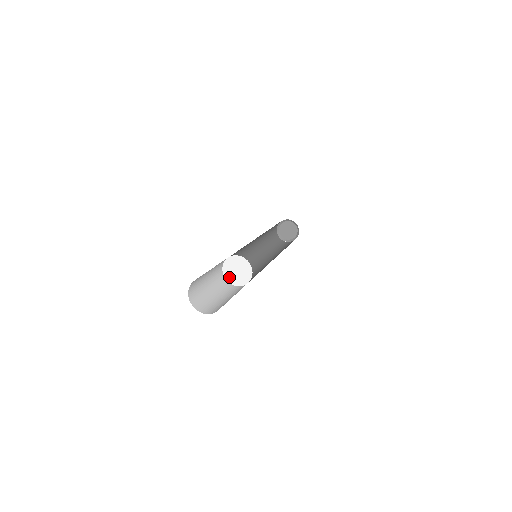
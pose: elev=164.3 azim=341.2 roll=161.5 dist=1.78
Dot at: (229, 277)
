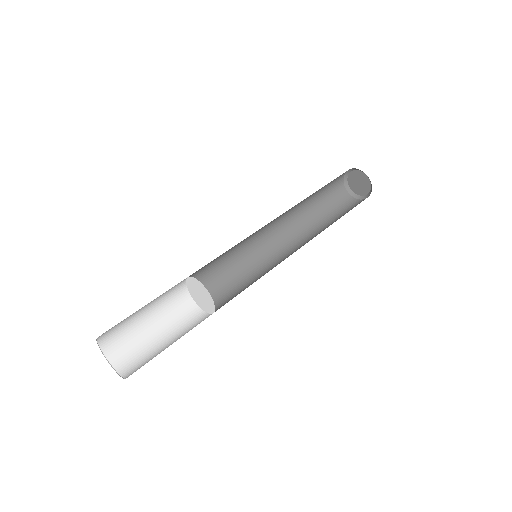
Dot at: (192, 293)
